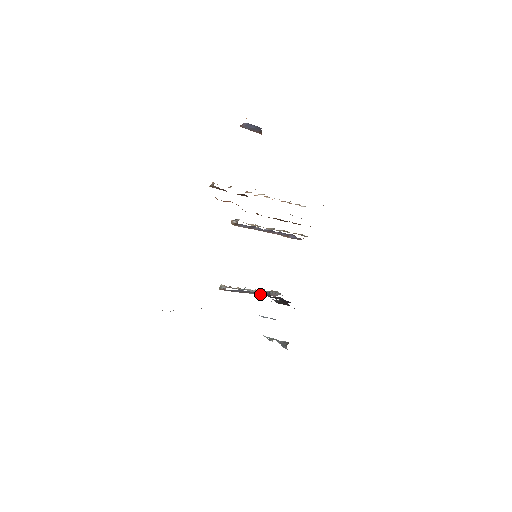
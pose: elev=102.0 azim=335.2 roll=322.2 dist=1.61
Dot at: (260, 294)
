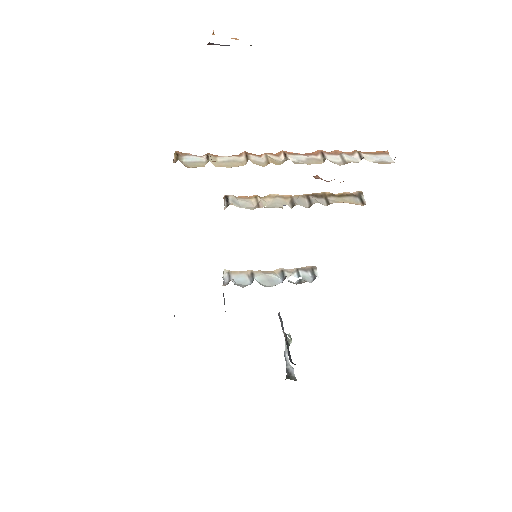
Dot at: (287, 273)
